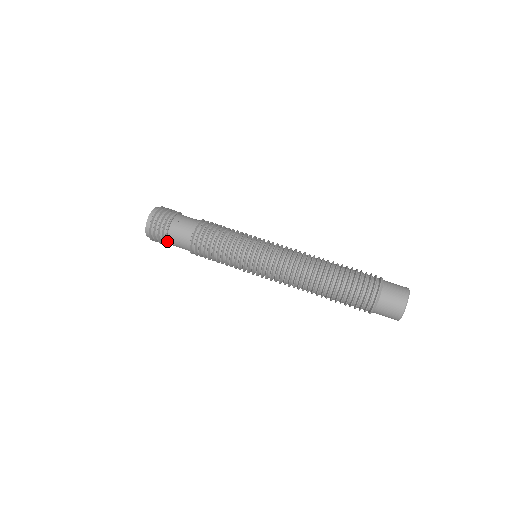
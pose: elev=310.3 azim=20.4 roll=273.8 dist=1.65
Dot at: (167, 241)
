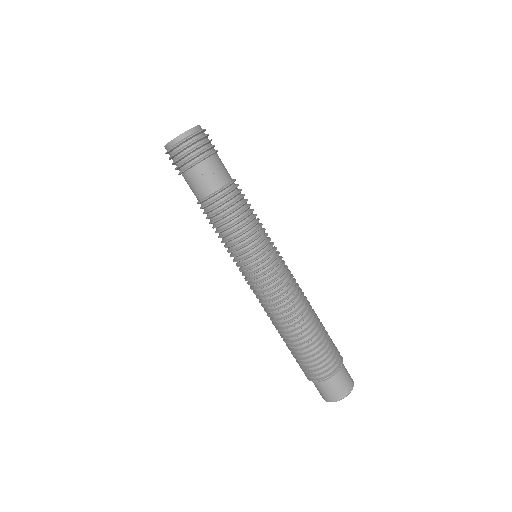
Dot at: occluded
